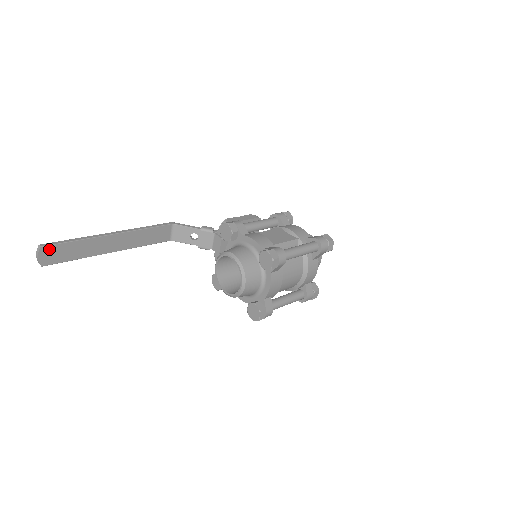
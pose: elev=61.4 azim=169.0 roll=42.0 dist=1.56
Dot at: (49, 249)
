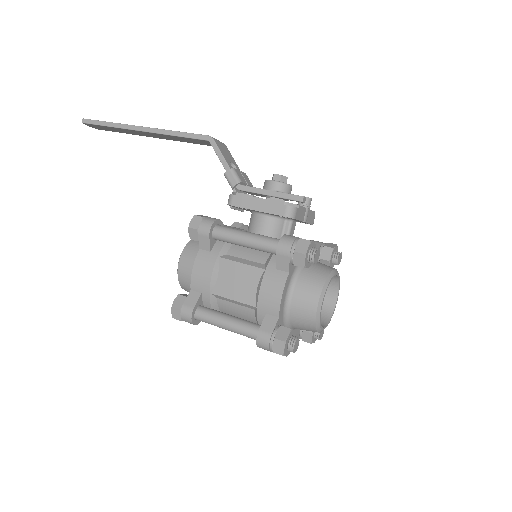
Dot at: (91, 125)
